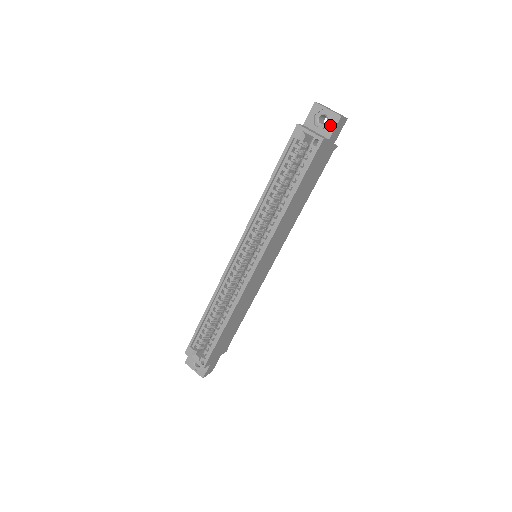
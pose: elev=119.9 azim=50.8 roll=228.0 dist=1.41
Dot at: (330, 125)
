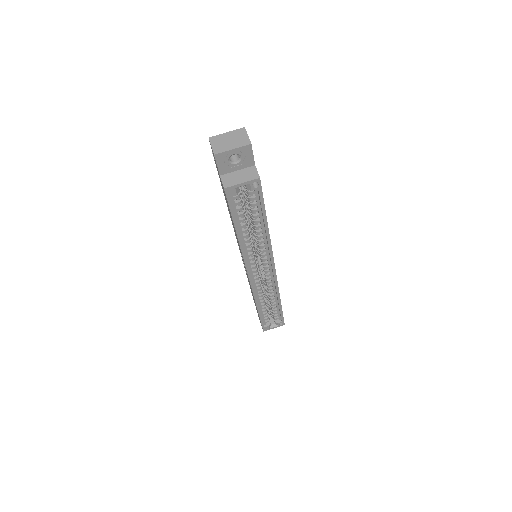
Dot at: (247, 157)
